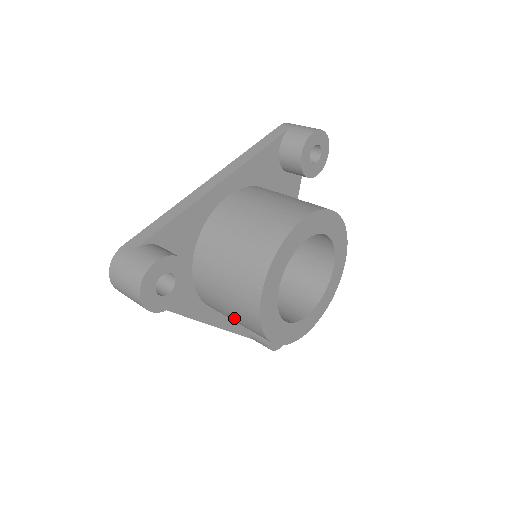
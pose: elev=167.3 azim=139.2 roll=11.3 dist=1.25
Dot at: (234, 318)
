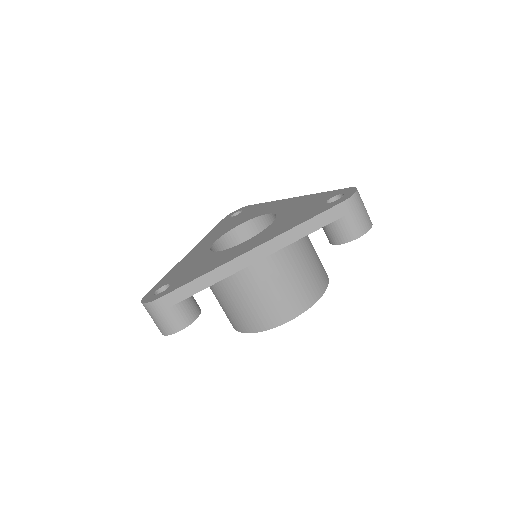
Dot at: occluded
